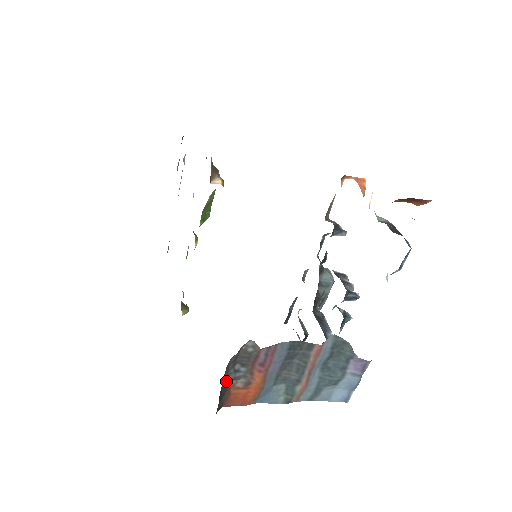
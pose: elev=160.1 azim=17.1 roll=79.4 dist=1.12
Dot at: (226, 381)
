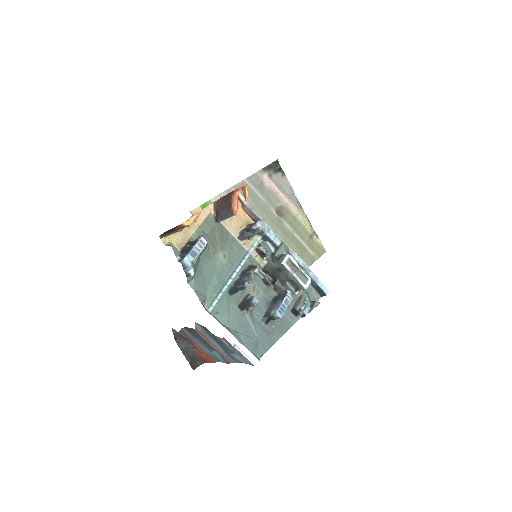
Dot at: (187, 349)
